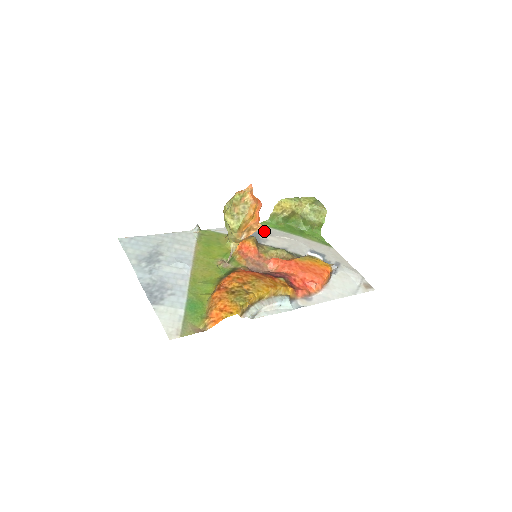
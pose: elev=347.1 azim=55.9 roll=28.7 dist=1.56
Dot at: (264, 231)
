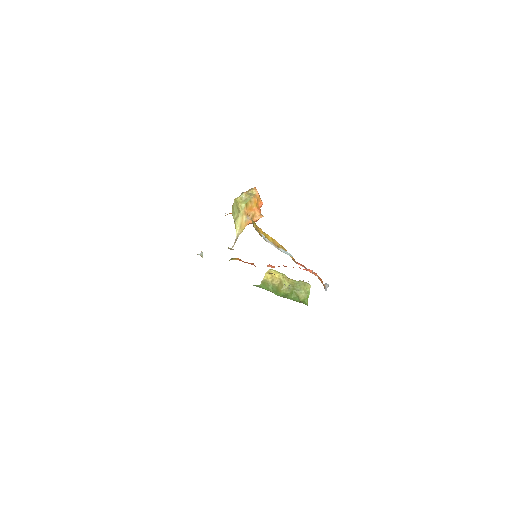
Dot at: occluded
